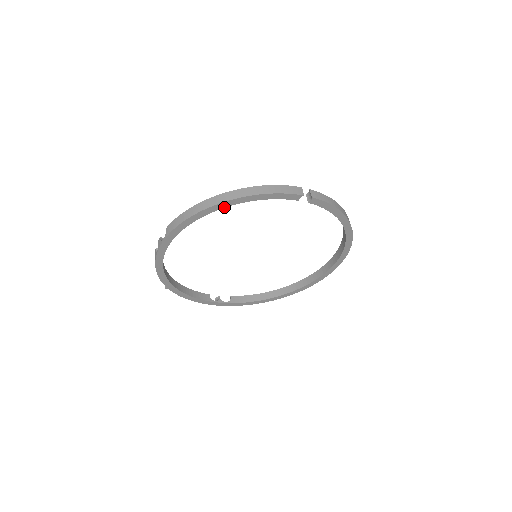
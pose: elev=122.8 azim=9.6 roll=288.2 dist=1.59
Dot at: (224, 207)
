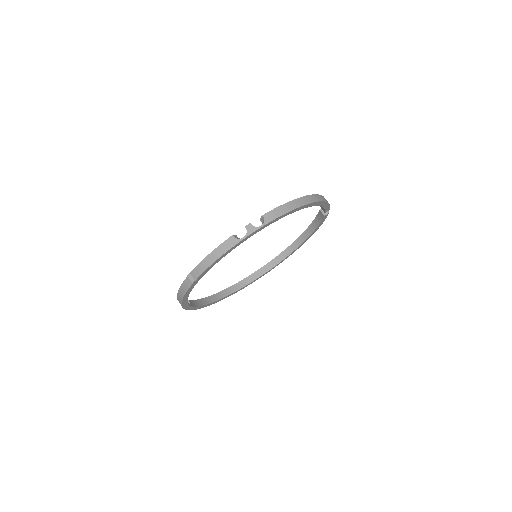
Dot at: (310, 206)
